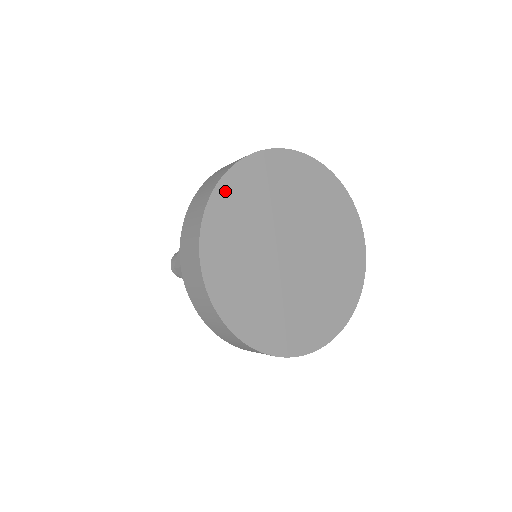
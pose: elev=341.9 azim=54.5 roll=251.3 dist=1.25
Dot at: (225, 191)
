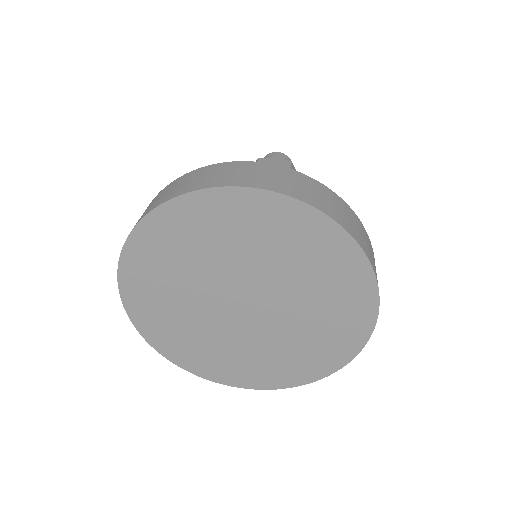
Dot at: (160, 222)
